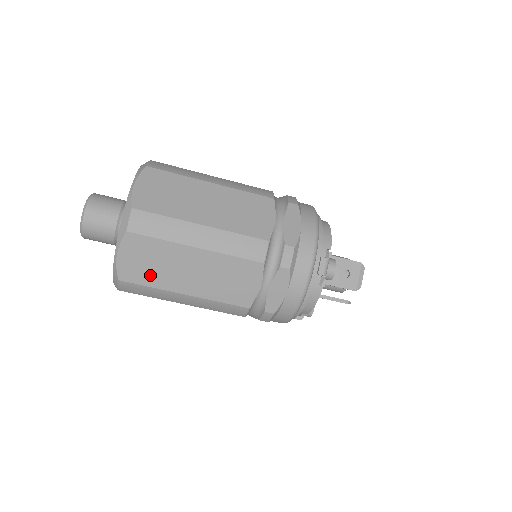
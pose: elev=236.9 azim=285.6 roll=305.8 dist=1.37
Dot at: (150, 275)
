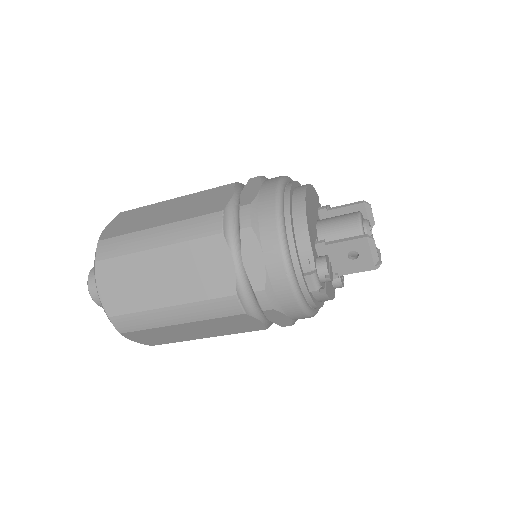
Dot at: (168, 339)
